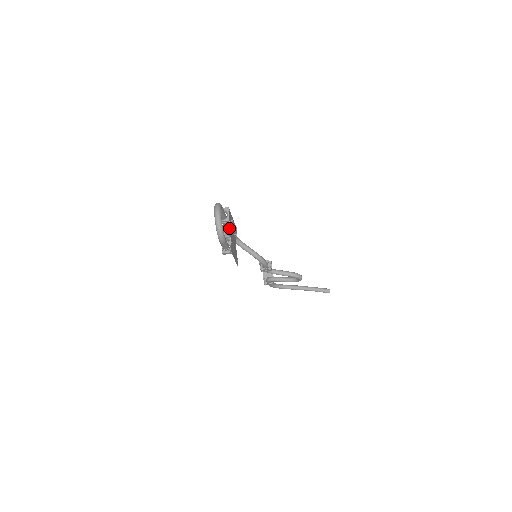
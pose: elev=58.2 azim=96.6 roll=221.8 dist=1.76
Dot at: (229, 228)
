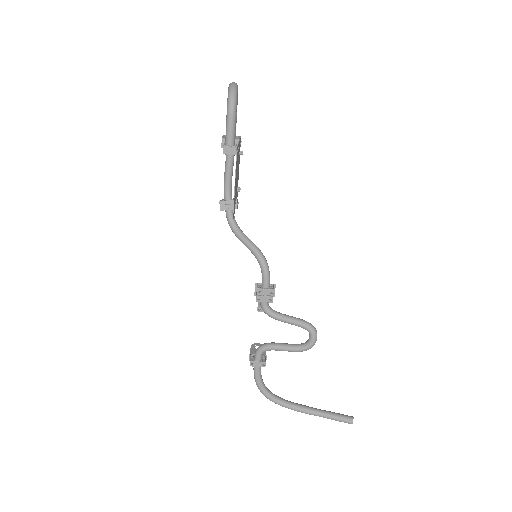
Dot at: (230, 188)
